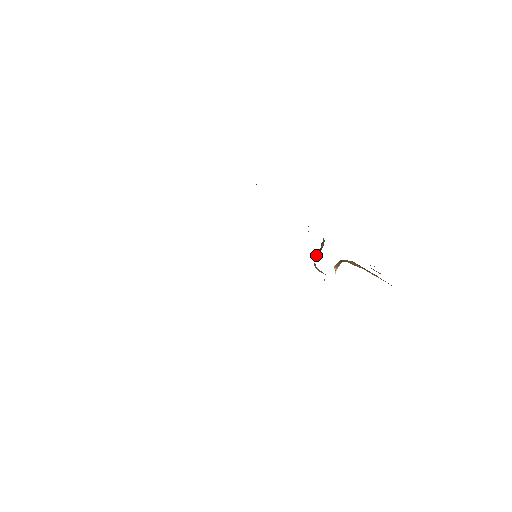
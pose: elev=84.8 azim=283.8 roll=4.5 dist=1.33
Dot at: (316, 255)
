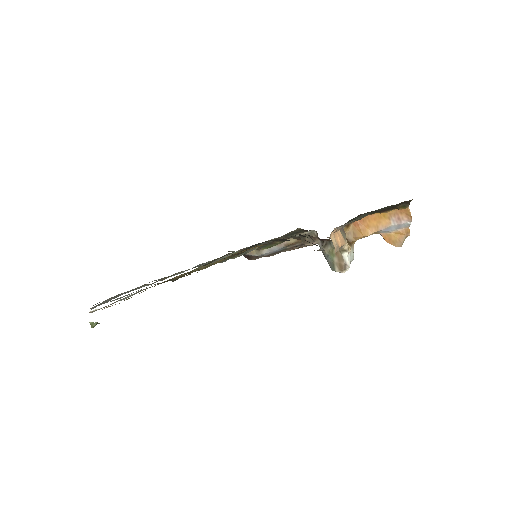
Dot at: occluded
